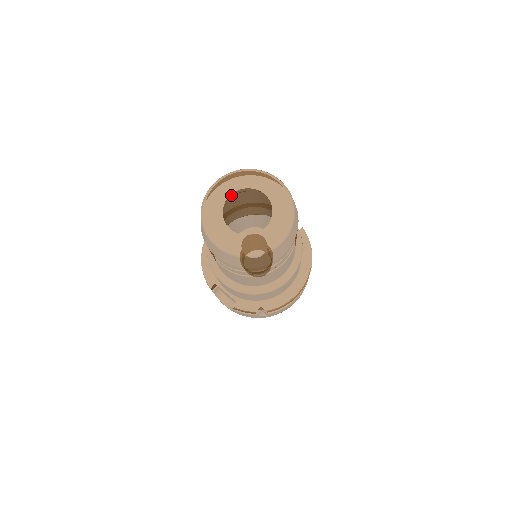
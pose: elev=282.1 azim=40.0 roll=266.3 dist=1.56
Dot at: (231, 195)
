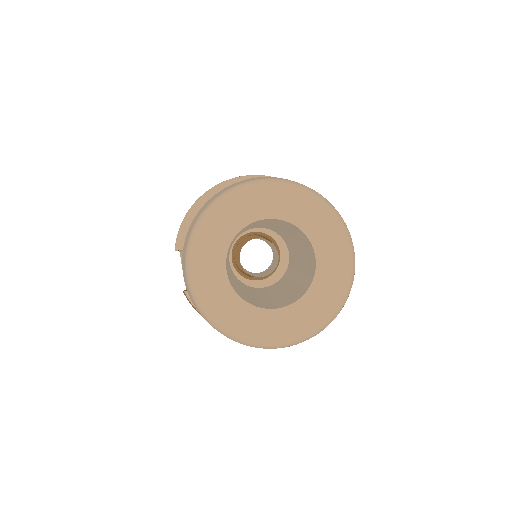
Dot at: (268, 218)
